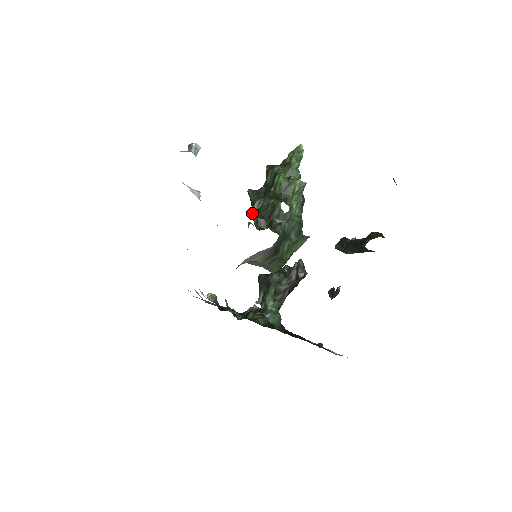
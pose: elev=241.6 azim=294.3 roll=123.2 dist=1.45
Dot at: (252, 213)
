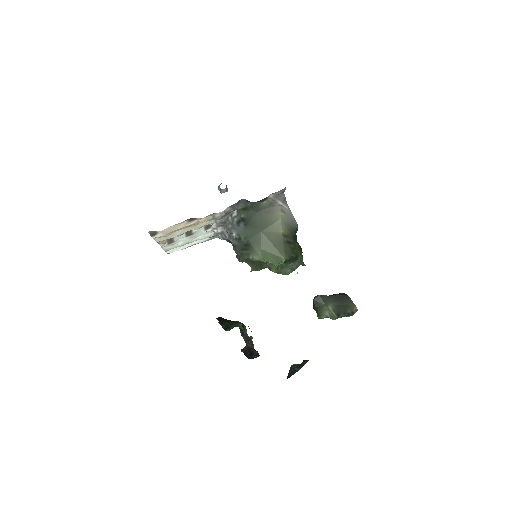
Dot at: occluded
